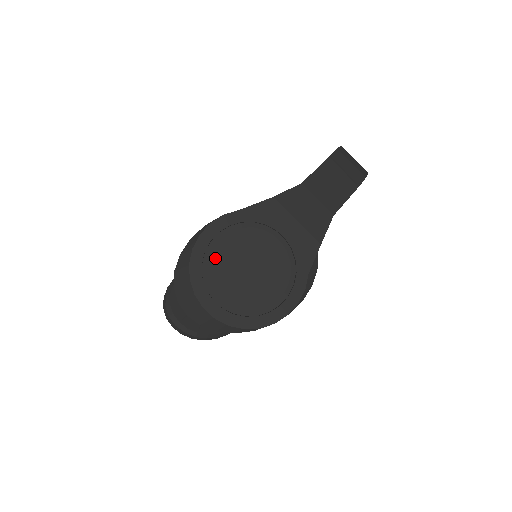
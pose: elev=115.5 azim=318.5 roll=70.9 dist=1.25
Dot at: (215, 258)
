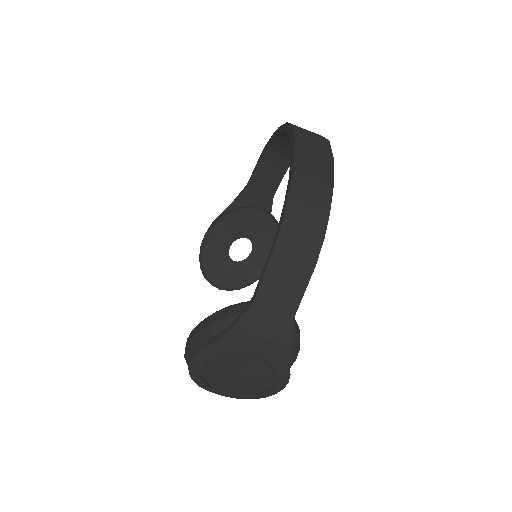
Dot at: (209, 377)
